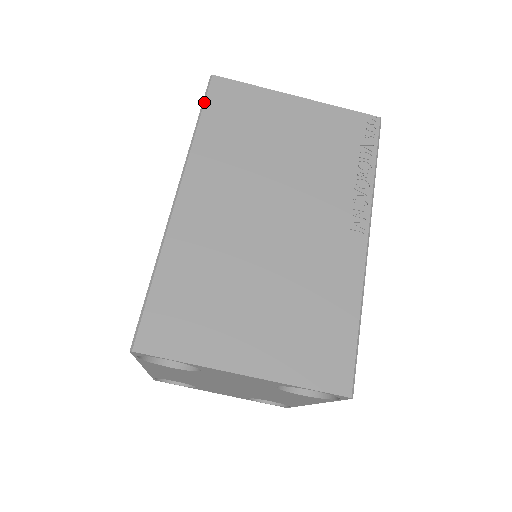
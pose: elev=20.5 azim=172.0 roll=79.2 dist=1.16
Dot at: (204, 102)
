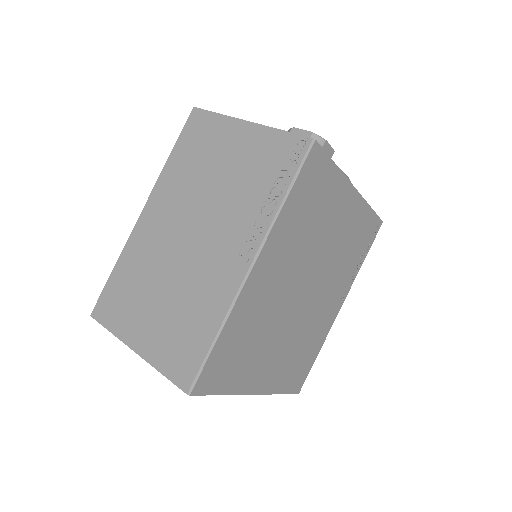
Dot at: (180, 133)
